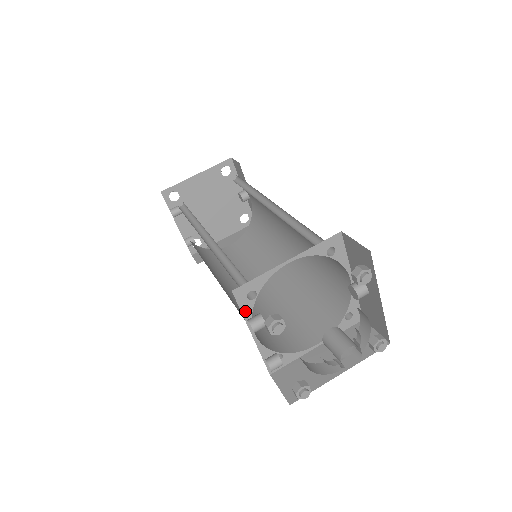
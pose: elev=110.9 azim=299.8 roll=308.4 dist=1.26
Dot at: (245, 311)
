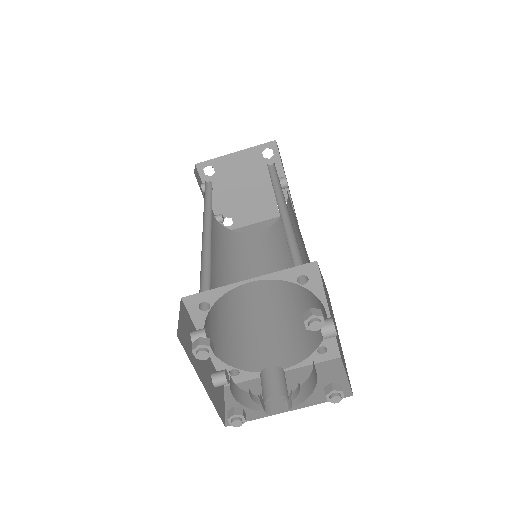
Dot at: (196, 320)
